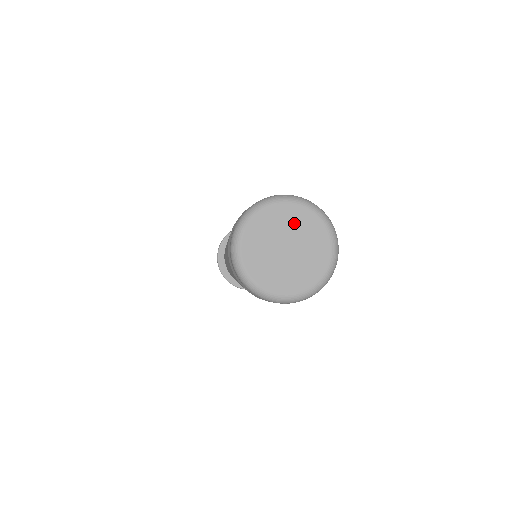
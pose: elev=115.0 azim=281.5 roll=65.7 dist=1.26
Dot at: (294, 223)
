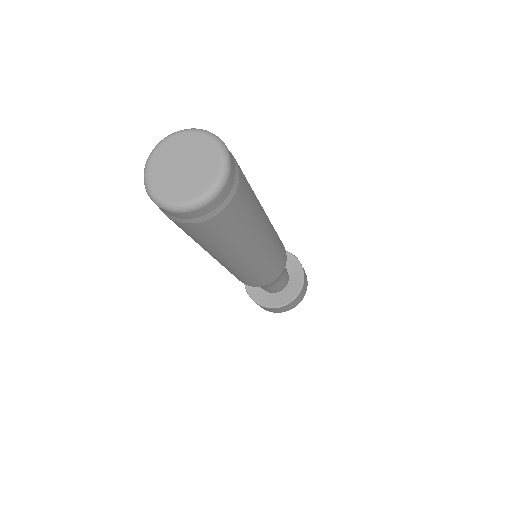
Dot at: (202, 153)
